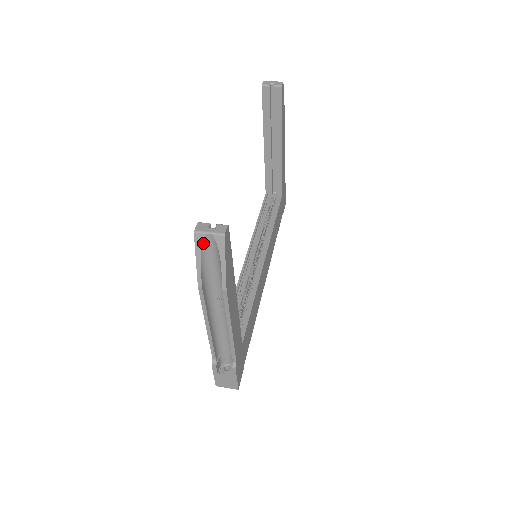
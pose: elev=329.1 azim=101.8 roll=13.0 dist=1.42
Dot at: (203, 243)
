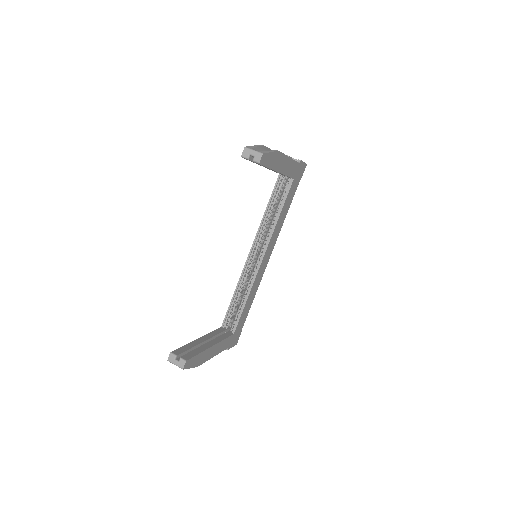
Dot at: occluded
